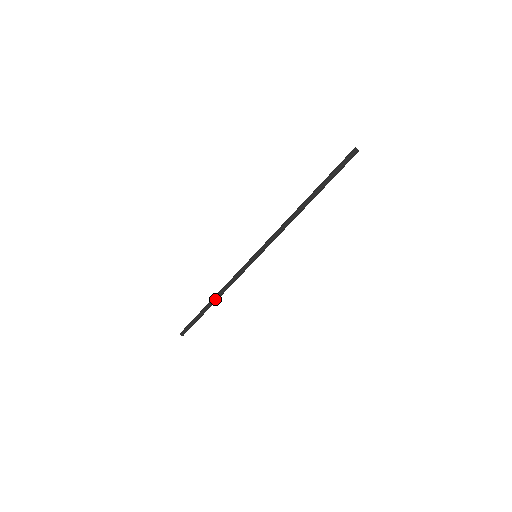
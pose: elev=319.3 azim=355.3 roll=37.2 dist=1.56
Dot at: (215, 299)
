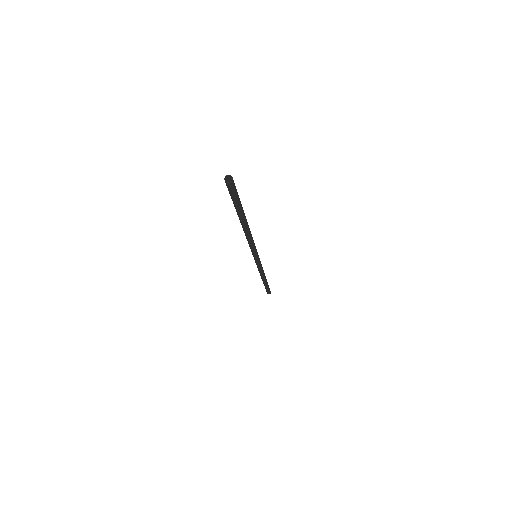
Dot at: (262, 279)
